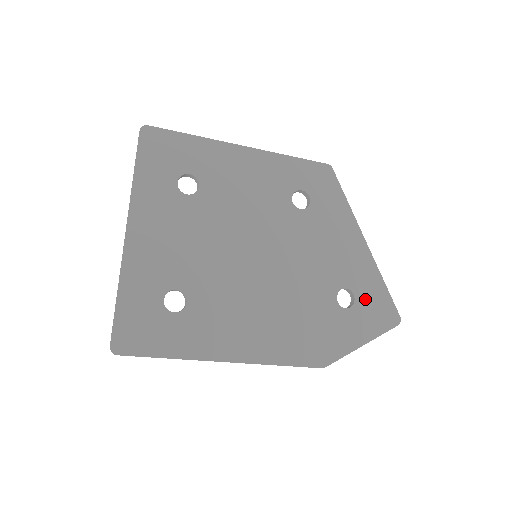
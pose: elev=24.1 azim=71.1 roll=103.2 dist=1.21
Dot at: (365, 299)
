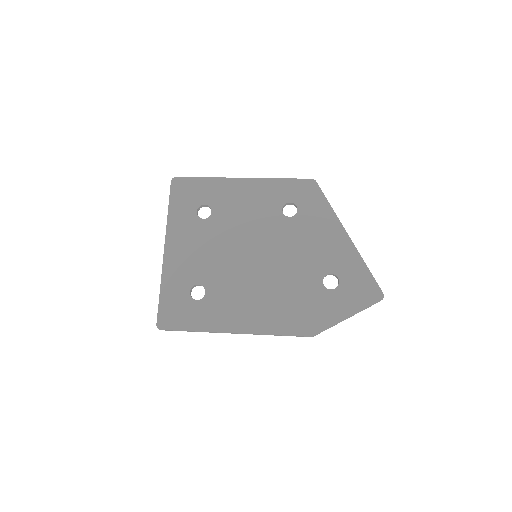
Dot at: (349, 281)
